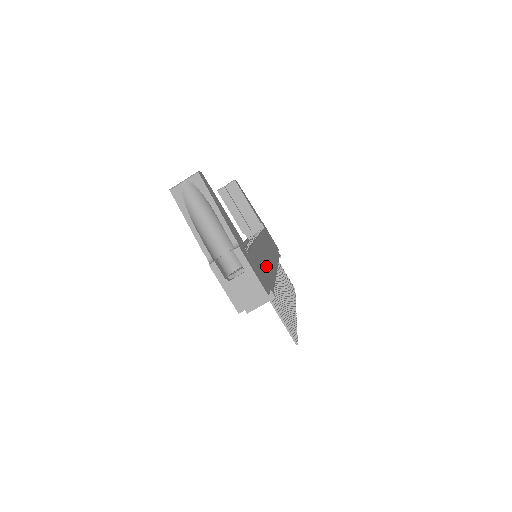
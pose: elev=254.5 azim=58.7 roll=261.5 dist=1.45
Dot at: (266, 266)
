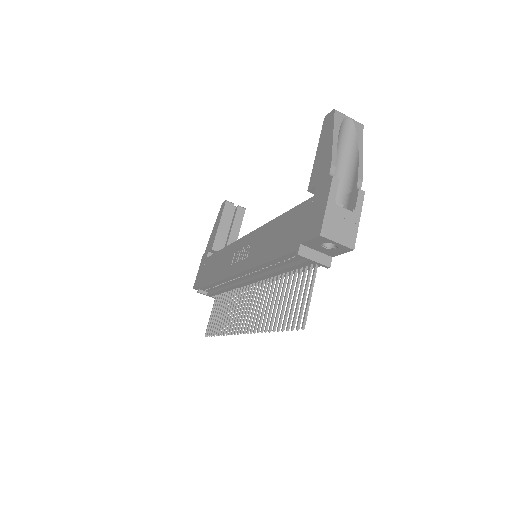
Dot at: occluded
